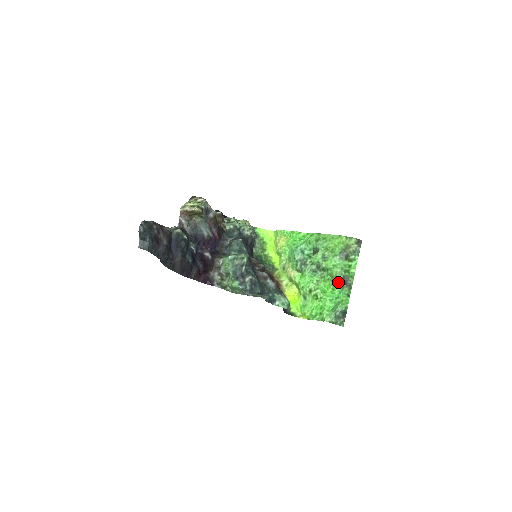
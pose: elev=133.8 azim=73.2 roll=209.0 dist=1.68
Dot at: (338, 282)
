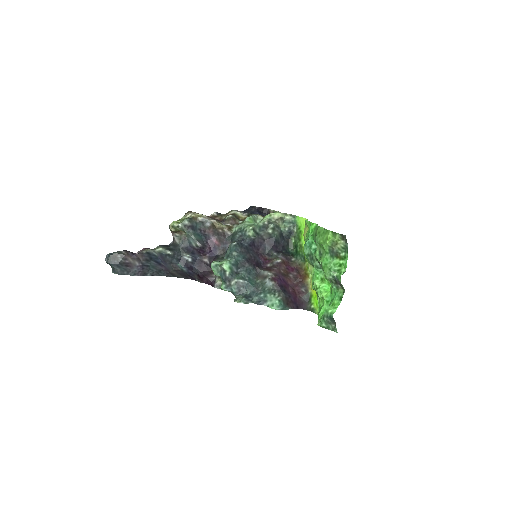
Dot at: (332, 282)
